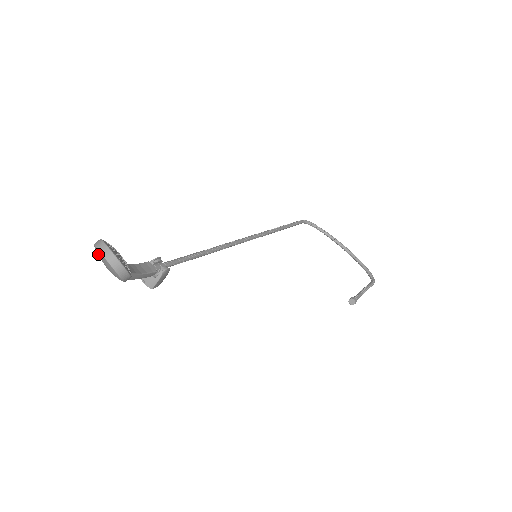
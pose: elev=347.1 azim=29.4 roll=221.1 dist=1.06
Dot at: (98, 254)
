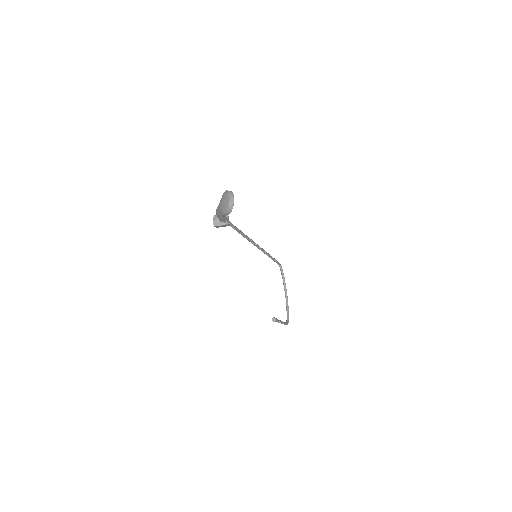
Dot at: (226, 195)
